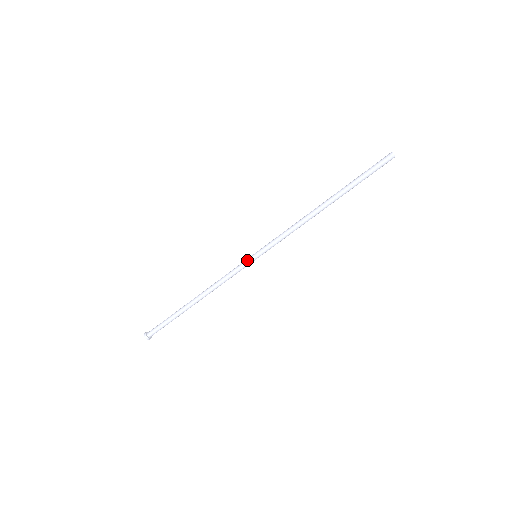
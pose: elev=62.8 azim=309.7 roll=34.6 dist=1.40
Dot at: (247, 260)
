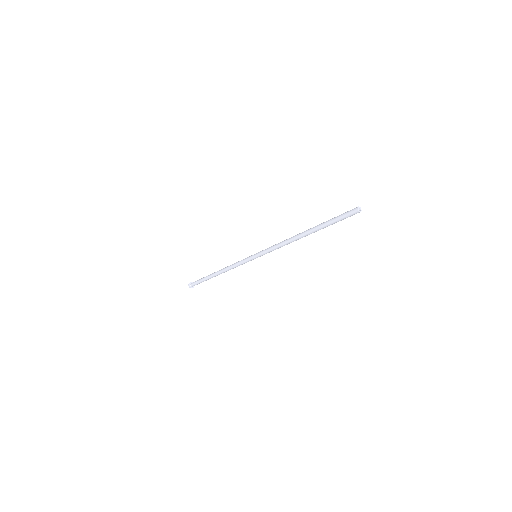
Dot at: (249, 258)
